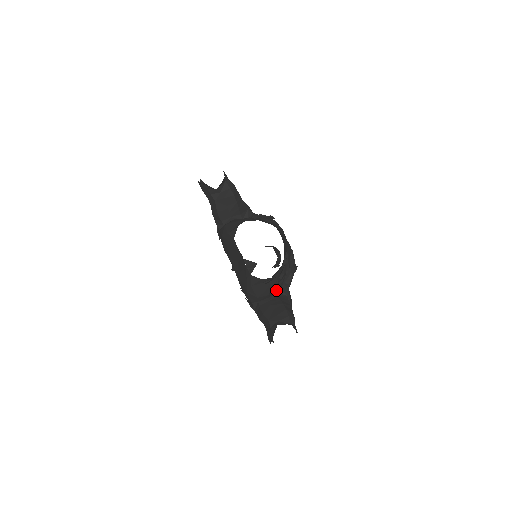
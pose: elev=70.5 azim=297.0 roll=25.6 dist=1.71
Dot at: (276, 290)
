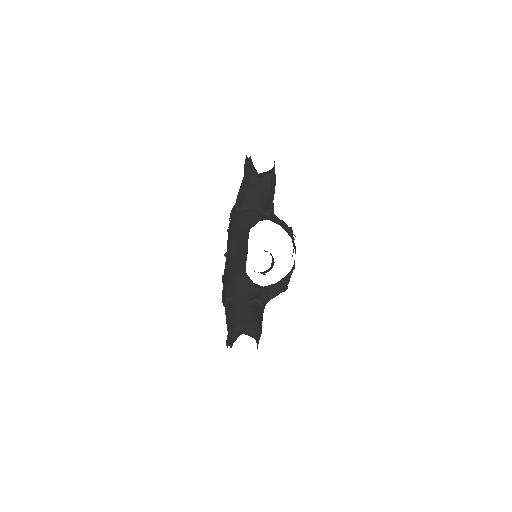
Dot at: (256, 298)
